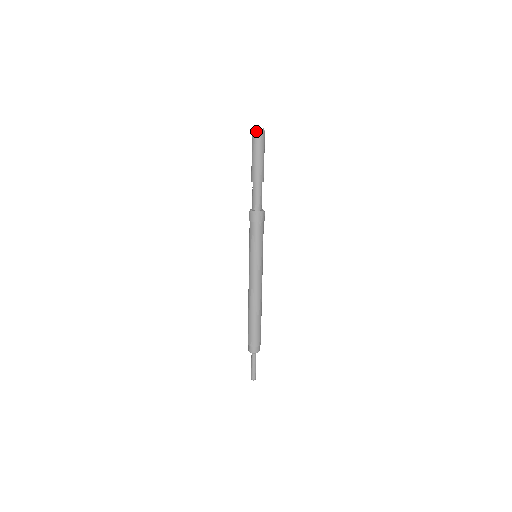
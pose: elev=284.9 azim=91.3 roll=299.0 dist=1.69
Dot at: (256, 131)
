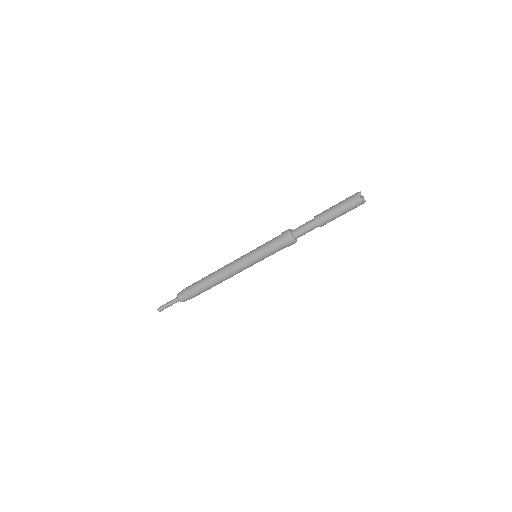
Dot at: (359, 198)
